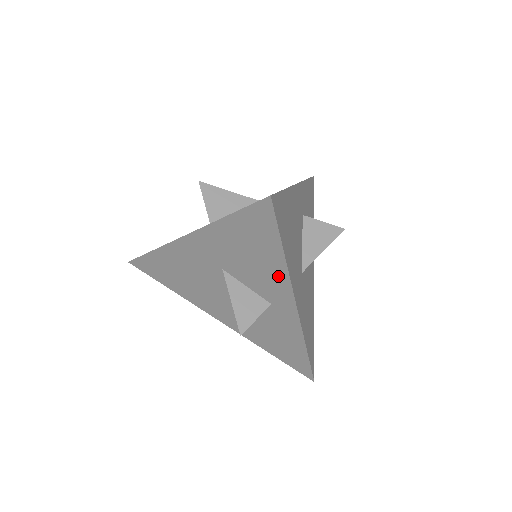
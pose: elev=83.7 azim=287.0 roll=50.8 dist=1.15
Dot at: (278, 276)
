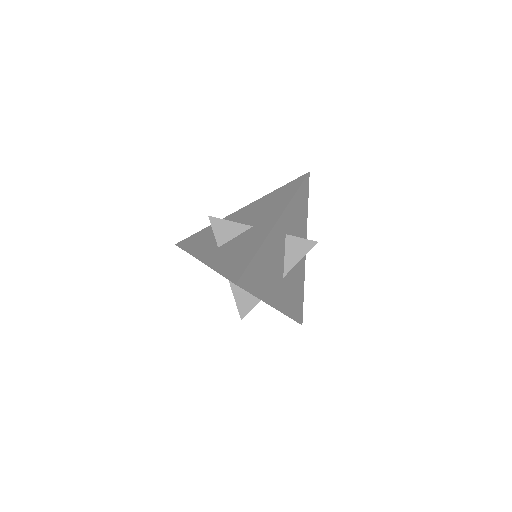
Dot at: occluded
